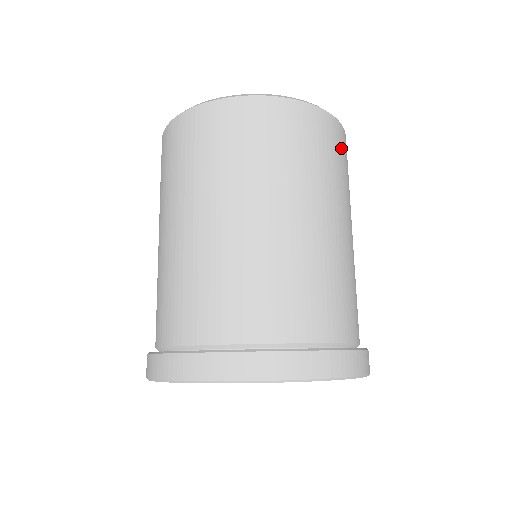
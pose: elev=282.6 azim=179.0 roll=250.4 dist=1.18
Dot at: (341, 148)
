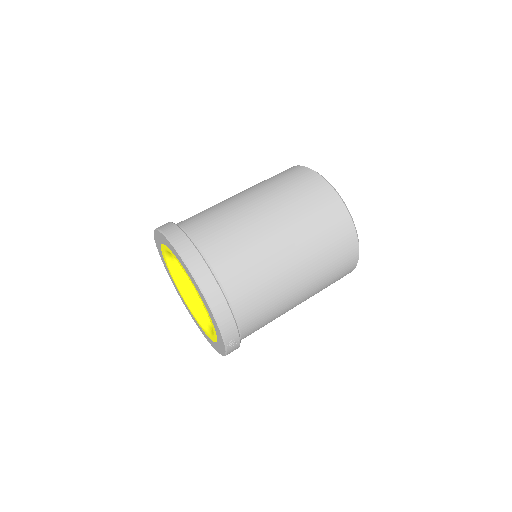
Dot at: (333, 220)
